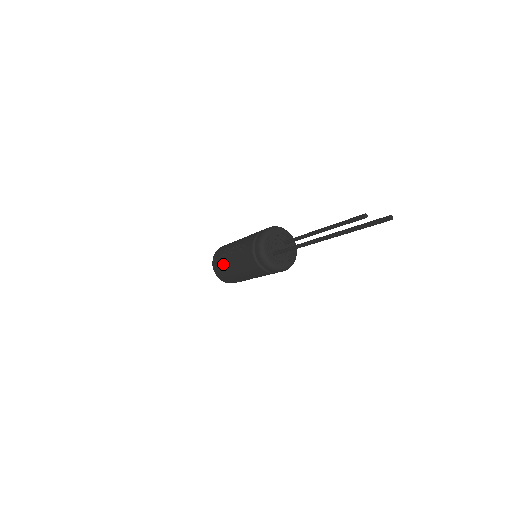
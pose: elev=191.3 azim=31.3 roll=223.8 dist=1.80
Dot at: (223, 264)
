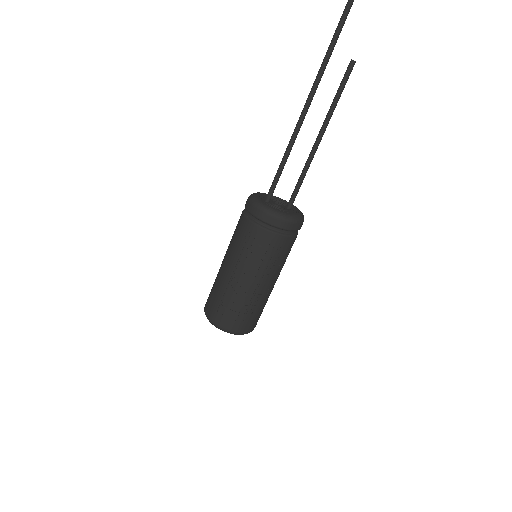
Dot at: occluded
